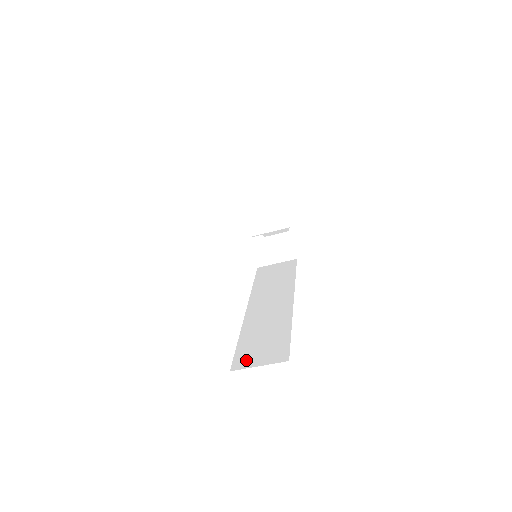
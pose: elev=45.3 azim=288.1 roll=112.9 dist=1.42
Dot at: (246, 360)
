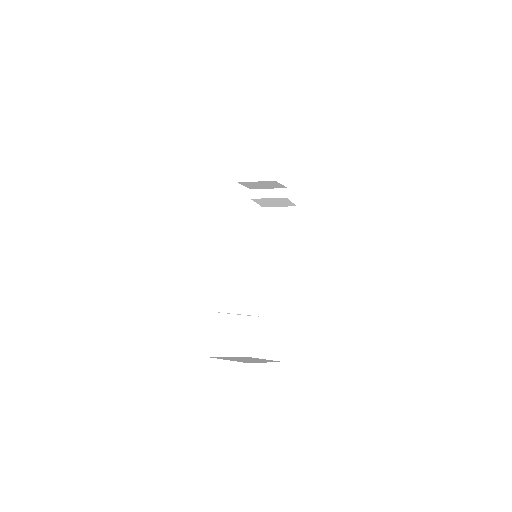
Dot at: (255, 349)
